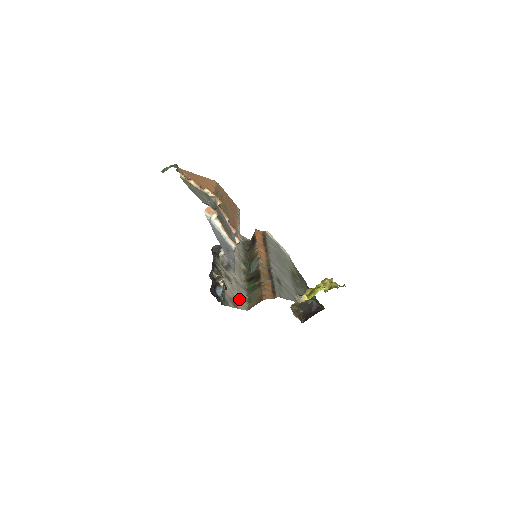
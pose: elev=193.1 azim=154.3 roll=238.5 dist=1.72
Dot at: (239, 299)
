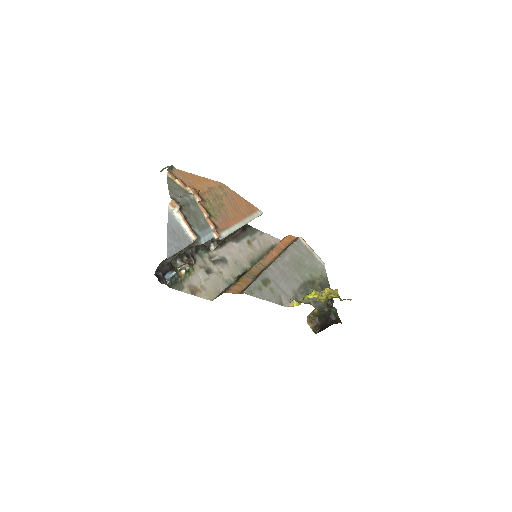
Dot at: (207, 289)
